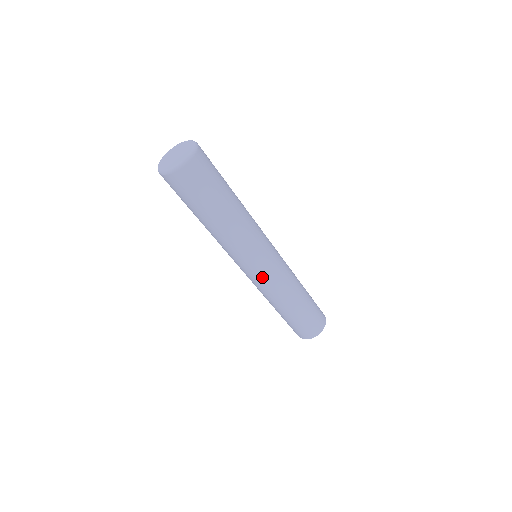
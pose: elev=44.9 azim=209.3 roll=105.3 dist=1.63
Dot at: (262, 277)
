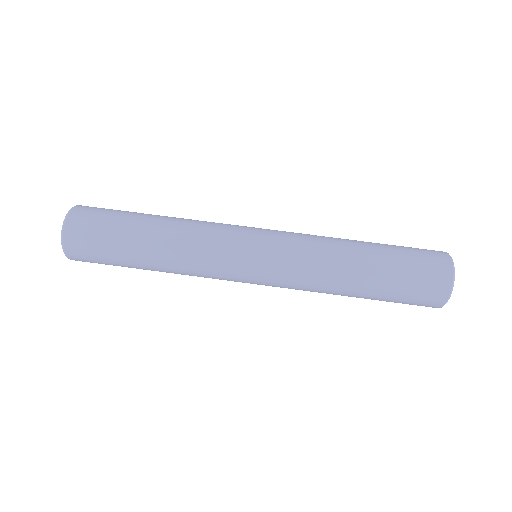
Dot at: (275, 232)
